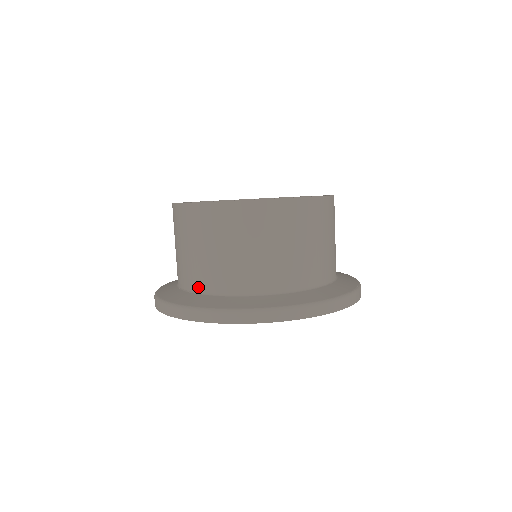
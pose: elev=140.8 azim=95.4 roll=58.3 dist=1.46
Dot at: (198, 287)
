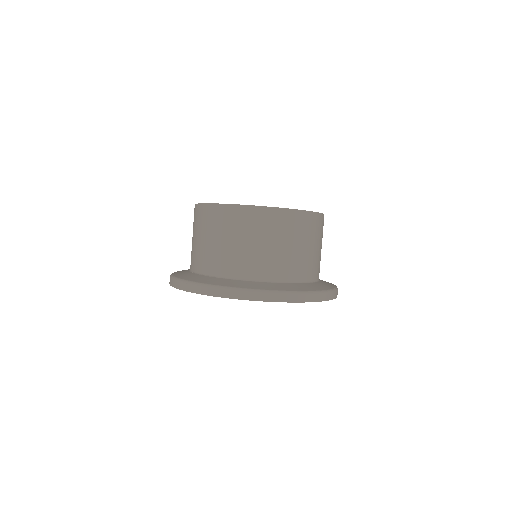
Dot at: (220, 272)
